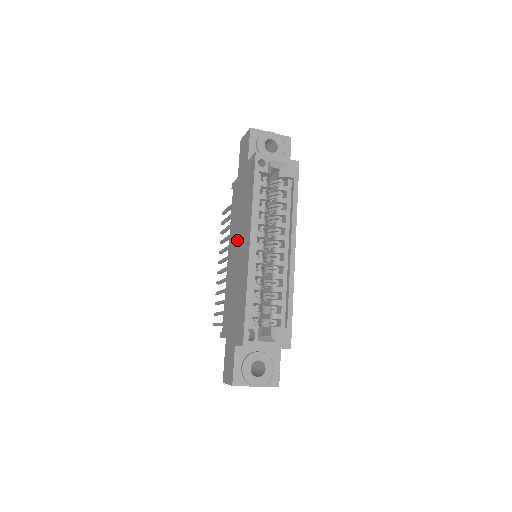
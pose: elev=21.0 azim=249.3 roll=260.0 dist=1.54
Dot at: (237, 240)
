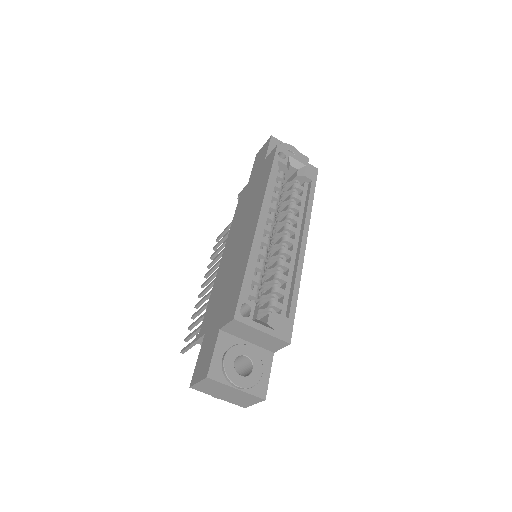
Dot at: (239, 230)
